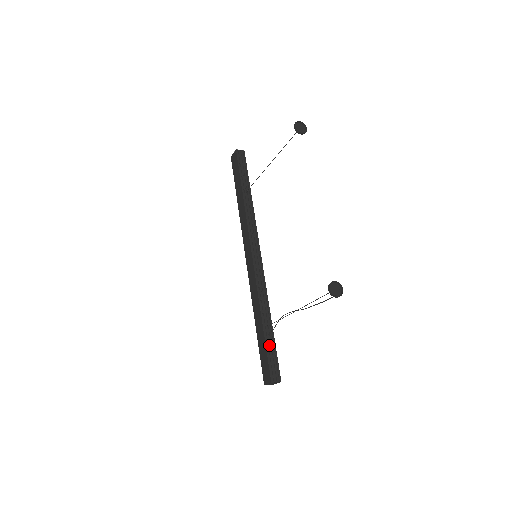
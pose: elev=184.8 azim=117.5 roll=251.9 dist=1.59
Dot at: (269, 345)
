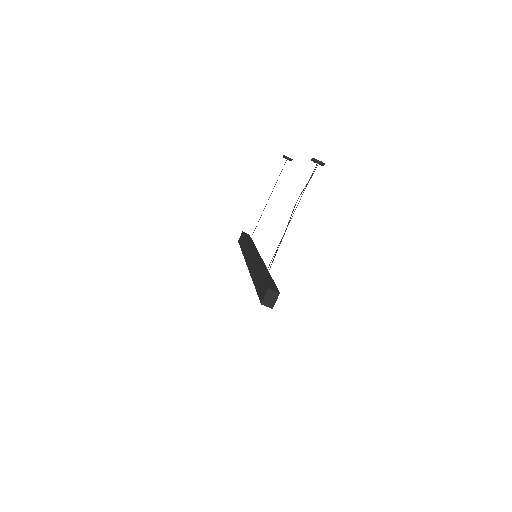
Dot at: (267, 278)
